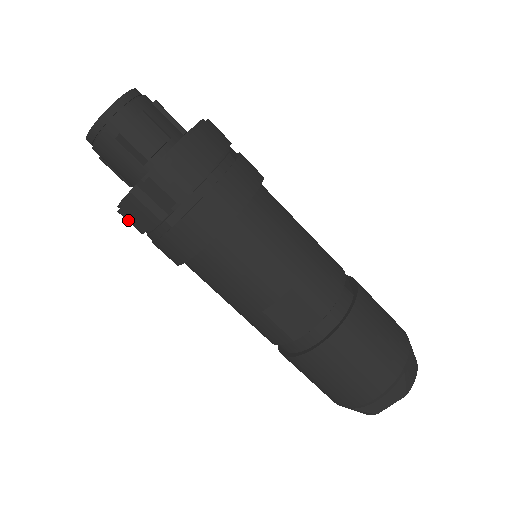
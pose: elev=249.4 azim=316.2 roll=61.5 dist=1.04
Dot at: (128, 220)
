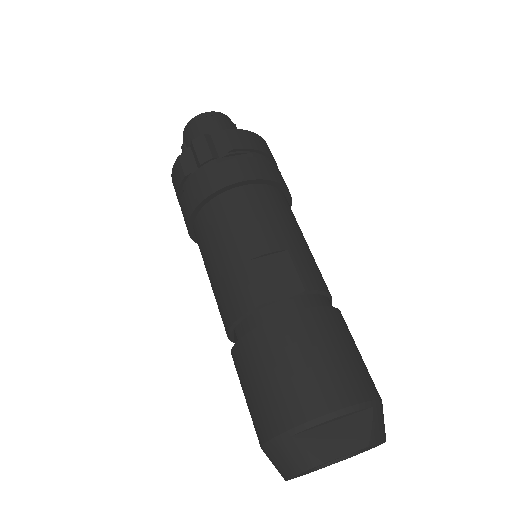
Dot at: (181, 164)
